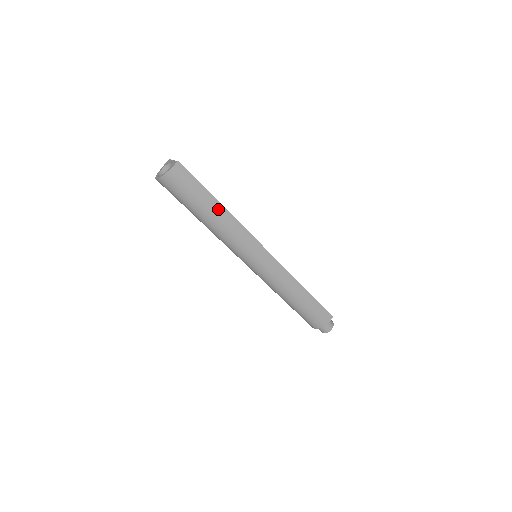
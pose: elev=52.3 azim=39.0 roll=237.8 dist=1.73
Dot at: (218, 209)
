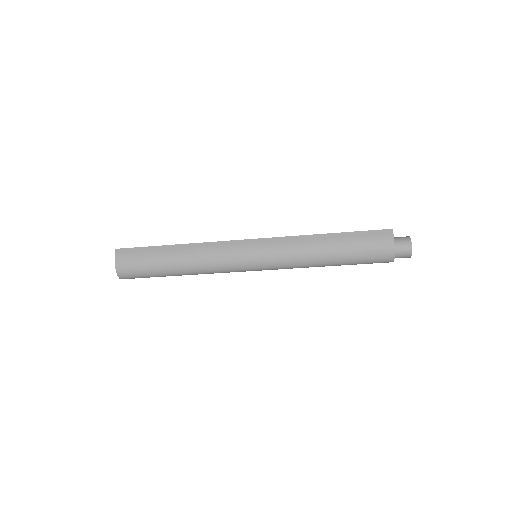
Dot at: (175, 250)
